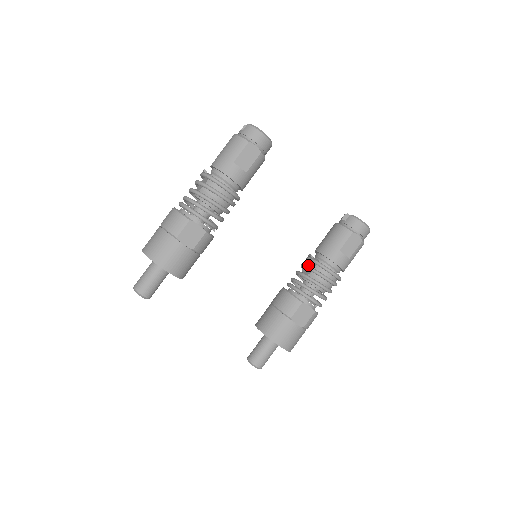
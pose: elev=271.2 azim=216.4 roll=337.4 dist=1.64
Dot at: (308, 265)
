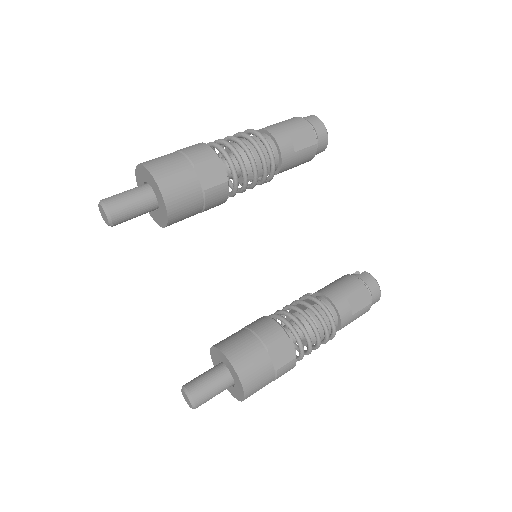
Dot at: occluded
